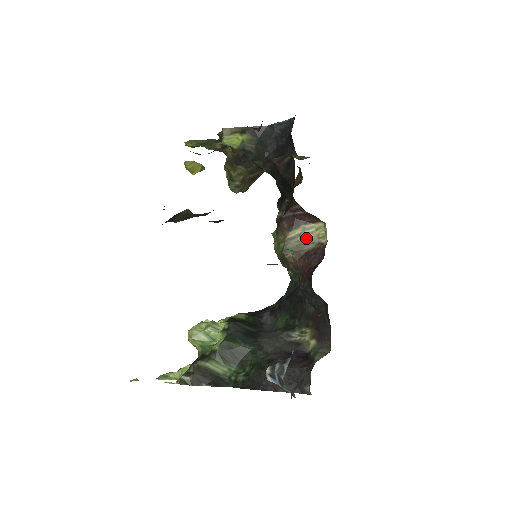
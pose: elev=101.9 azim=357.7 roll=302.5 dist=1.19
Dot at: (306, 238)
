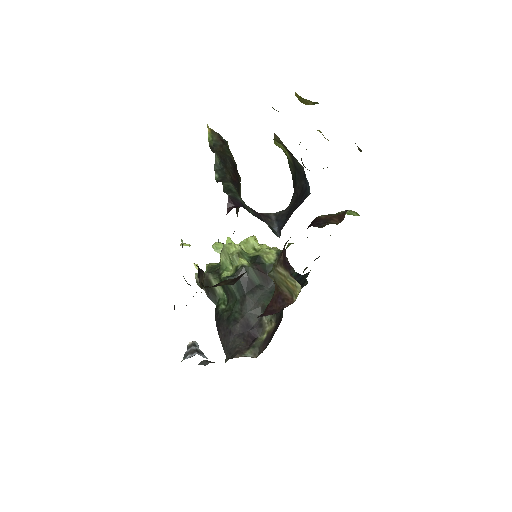
Dot at: (287, 283)
